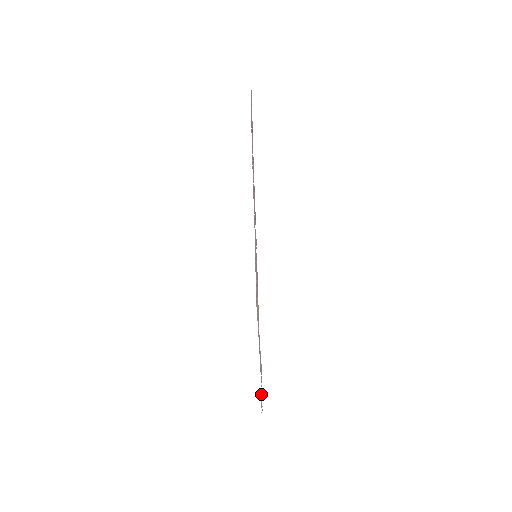
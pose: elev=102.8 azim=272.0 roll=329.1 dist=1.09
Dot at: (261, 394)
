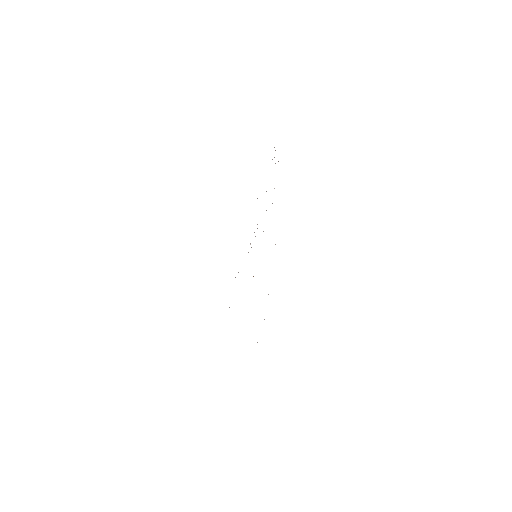
Dot at: occluded
